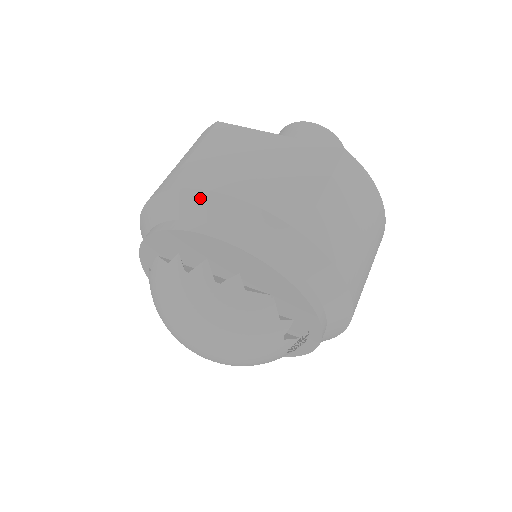
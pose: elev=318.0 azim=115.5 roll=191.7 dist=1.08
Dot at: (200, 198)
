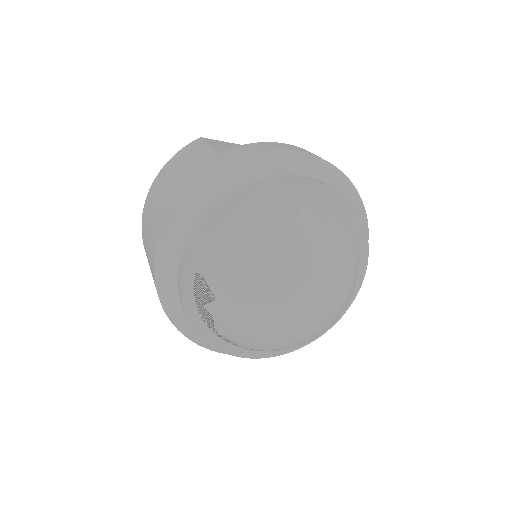
Dot at: (281, 156)
